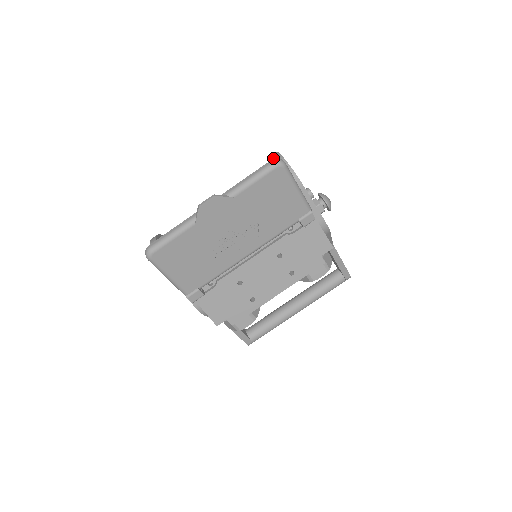
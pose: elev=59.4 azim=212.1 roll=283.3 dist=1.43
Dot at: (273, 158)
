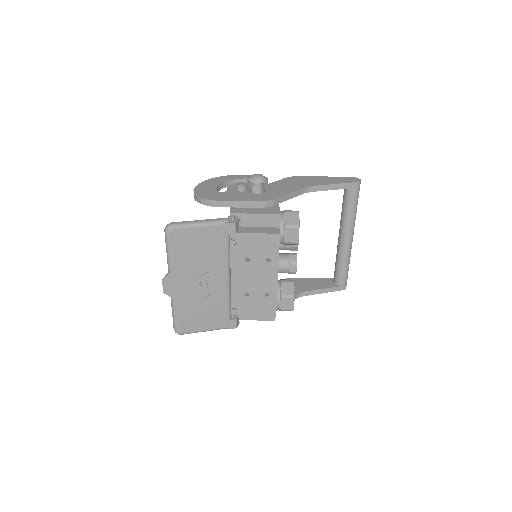
Dot at: occluded
